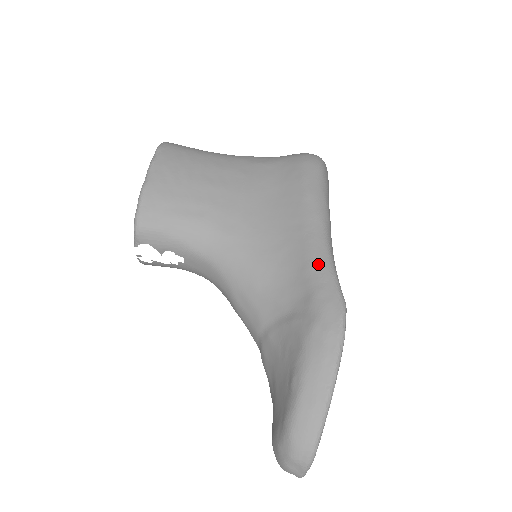
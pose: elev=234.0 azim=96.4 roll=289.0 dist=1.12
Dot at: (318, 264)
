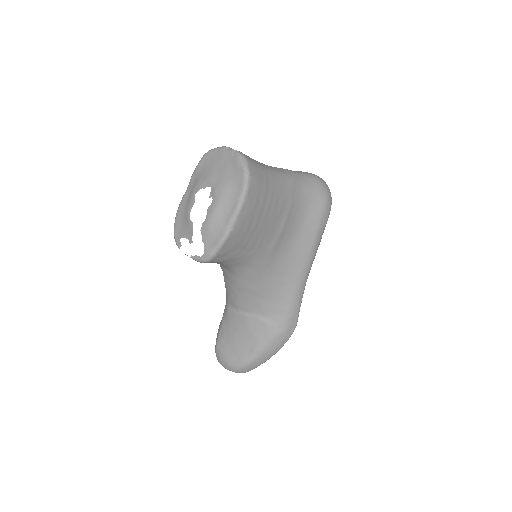
Dot at: (297, 301)
